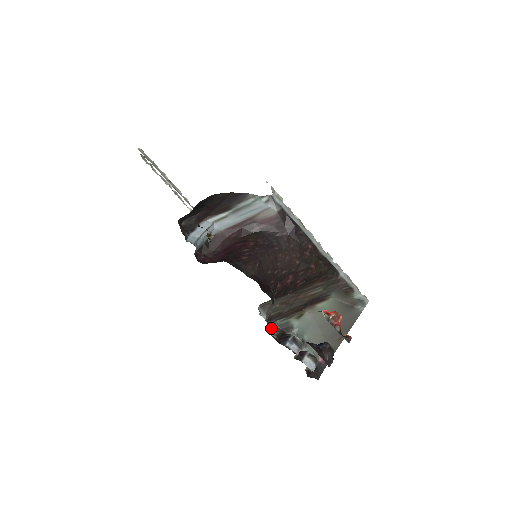
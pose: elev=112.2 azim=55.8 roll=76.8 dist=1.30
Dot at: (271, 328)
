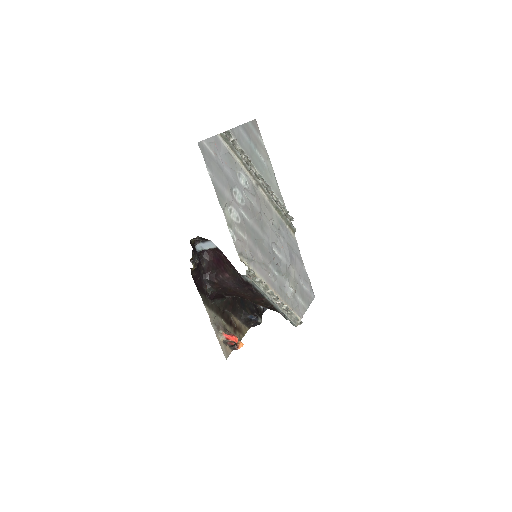
Dot at: occluded
